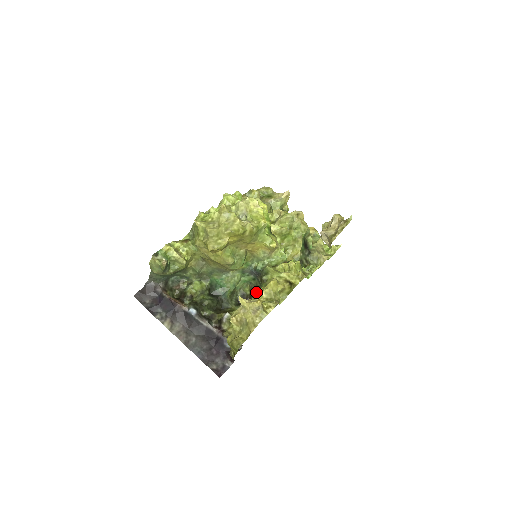
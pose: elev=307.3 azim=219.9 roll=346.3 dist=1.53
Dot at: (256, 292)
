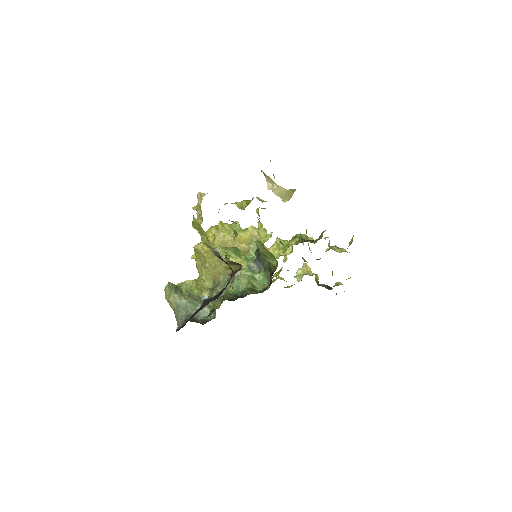
Dot at: (271, 273)
